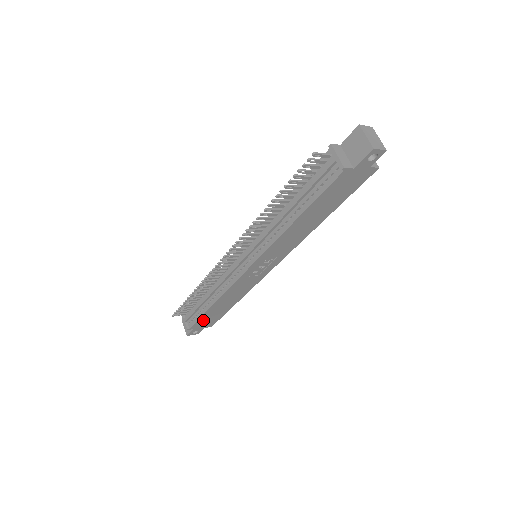
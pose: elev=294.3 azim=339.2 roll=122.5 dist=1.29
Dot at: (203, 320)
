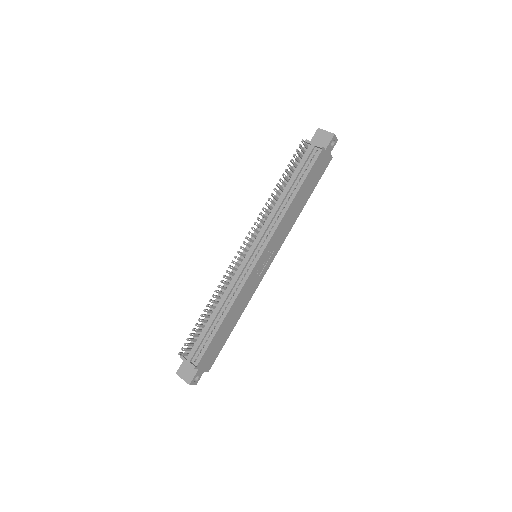
Dot at: (209, 351)
